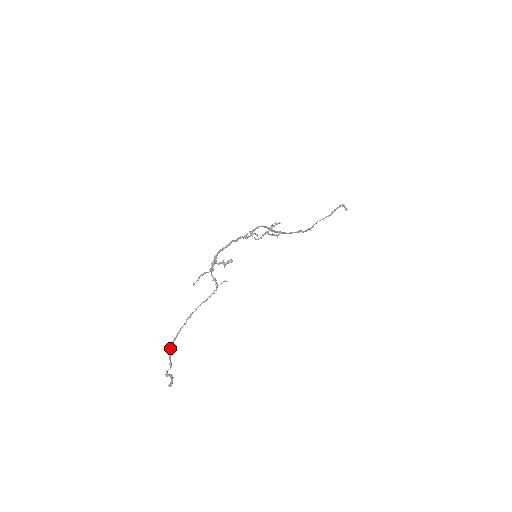
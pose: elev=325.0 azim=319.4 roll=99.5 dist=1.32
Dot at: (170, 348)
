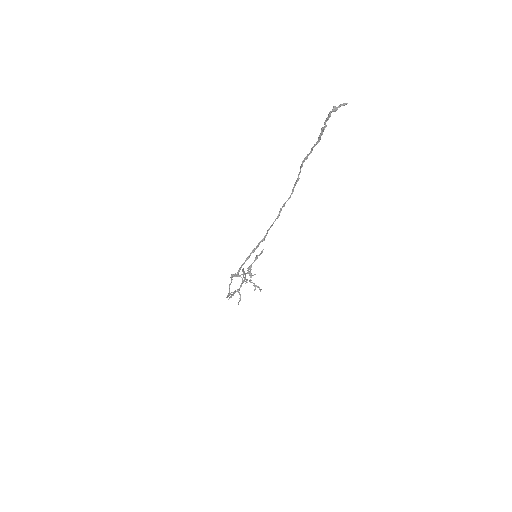
Dot at: (246, 280)
